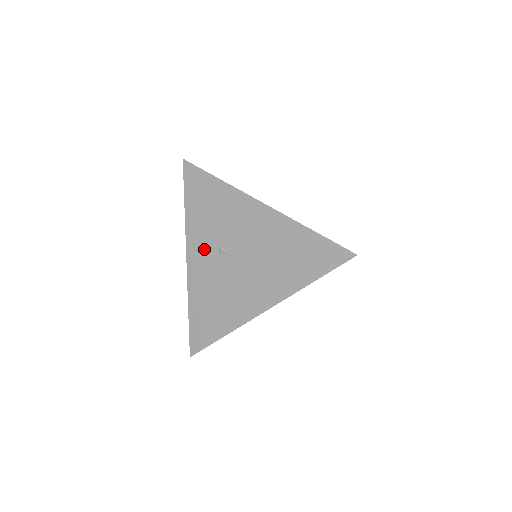
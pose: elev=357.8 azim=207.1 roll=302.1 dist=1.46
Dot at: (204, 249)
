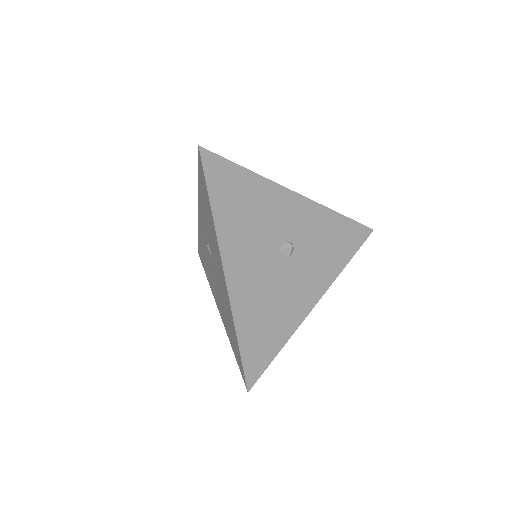
Dot at: (204, 227)
